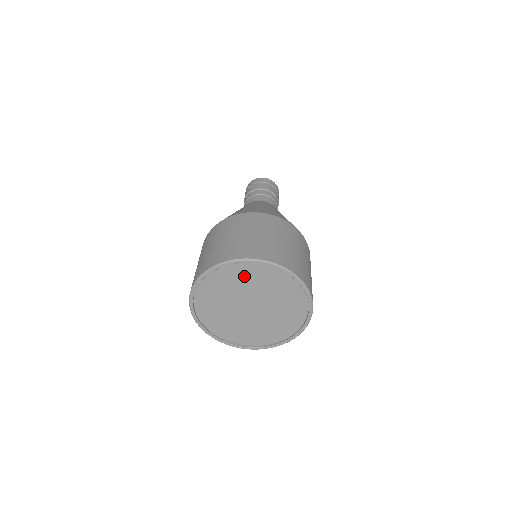
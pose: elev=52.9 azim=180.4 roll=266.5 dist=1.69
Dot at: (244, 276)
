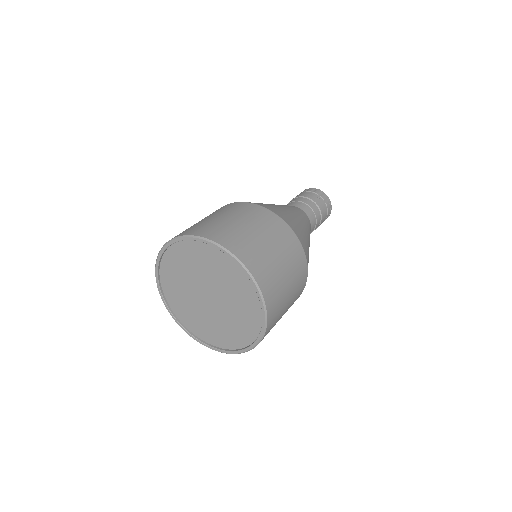
Dot at: (238, 286)
